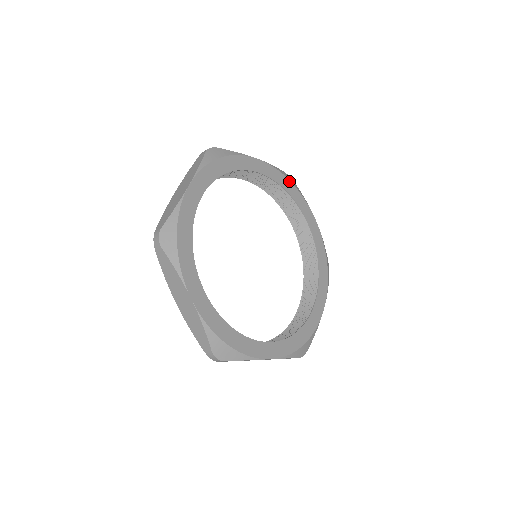
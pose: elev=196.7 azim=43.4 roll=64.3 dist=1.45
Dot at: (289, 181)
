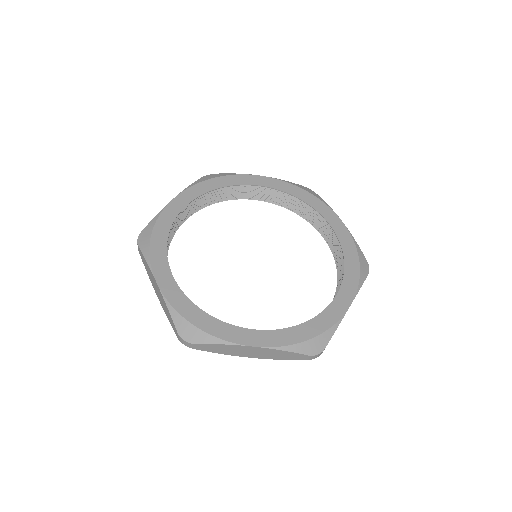
Dot at: (211, 180)
